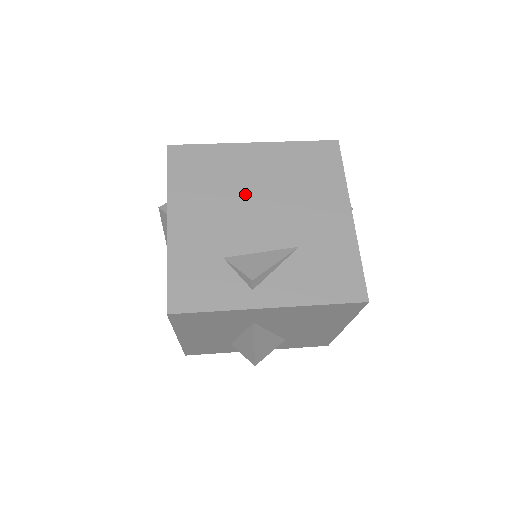
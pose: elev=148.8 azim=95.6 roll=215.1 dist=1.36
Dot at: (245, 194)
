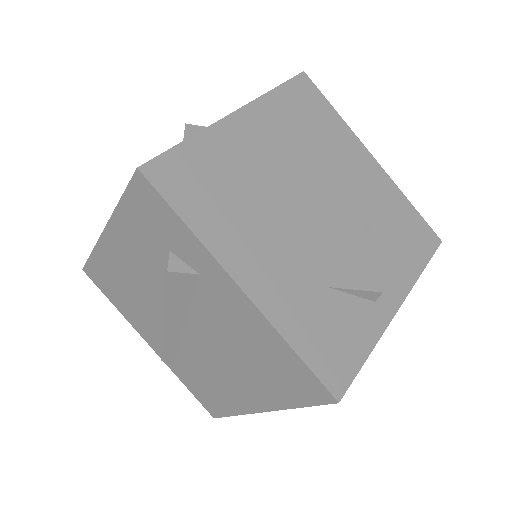
Dot at: (282, 190)
